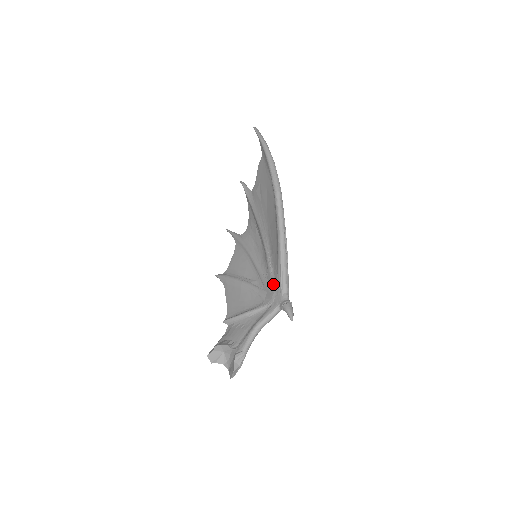
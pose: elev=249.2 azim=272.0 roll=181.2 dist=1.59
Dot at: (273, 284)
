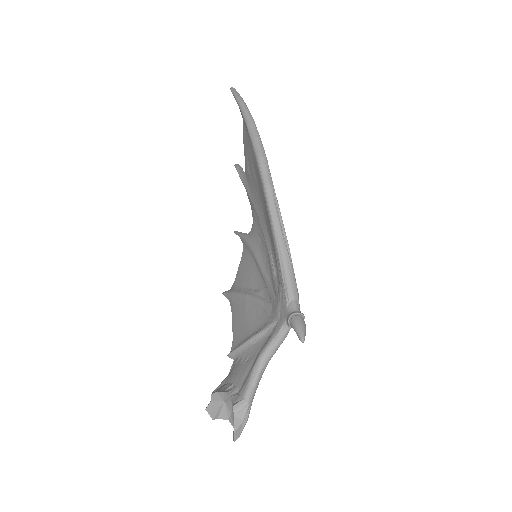
Dot at: (277, 291)
